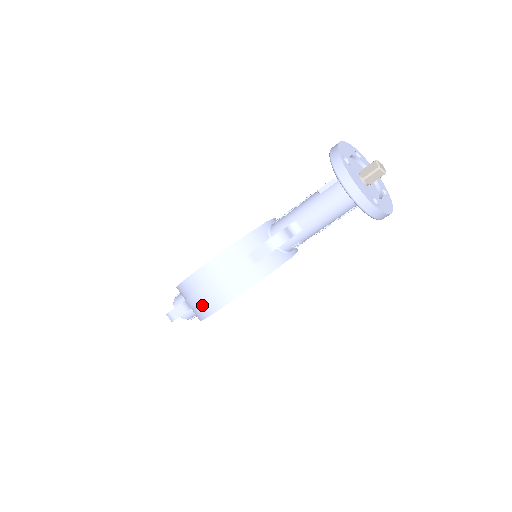
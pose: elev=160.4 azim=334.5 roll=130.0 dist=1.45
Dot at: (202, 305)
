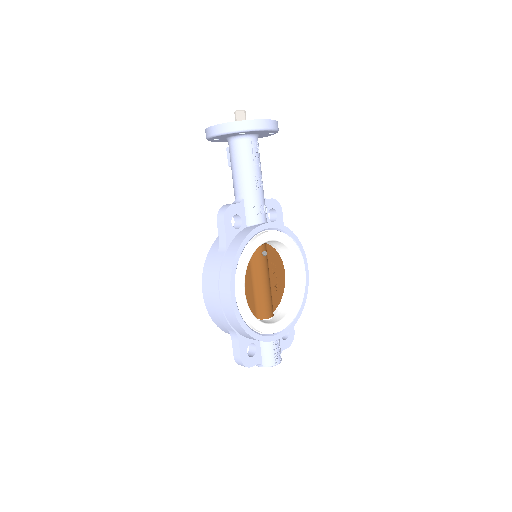
Dot at: (225, 311)
